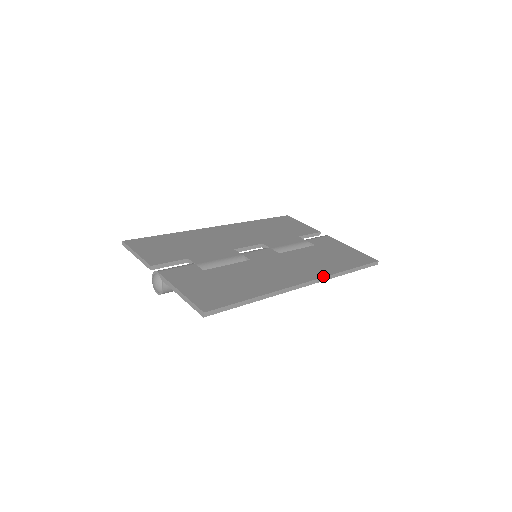
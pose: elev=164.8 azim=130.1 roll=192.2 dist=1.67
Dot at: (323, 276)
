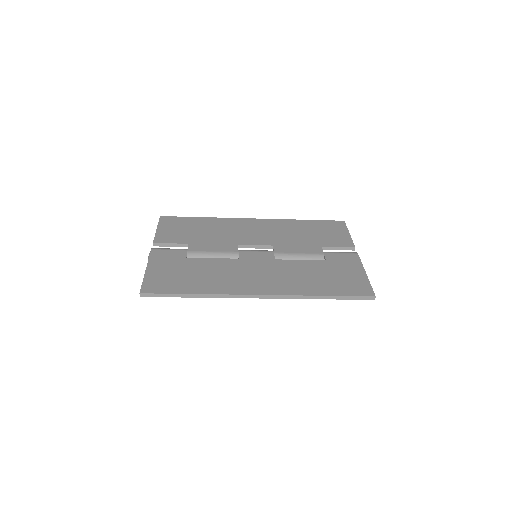
Dot at: (285, 294)
